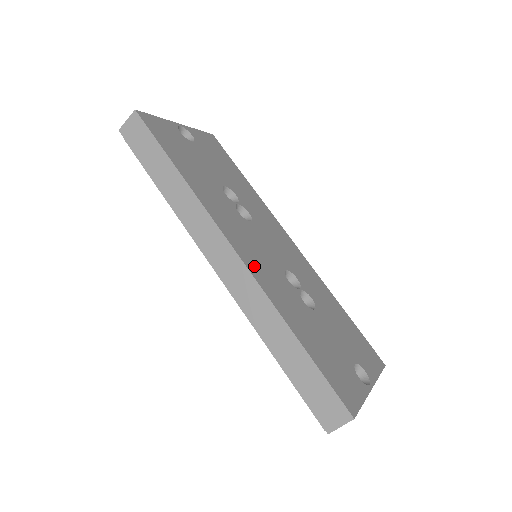
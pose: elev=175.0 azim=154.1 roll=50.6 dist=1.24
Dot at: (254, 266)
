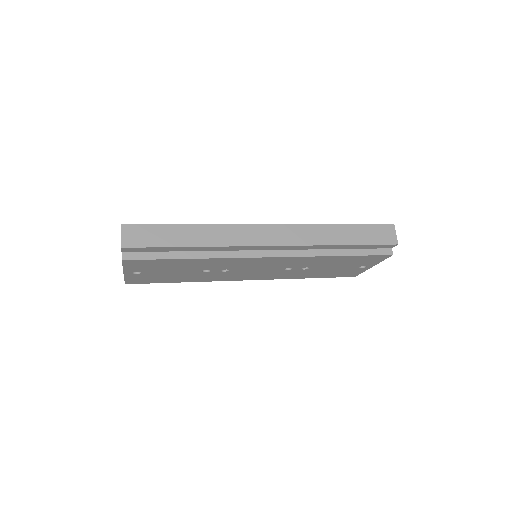
Dot at: occluded
